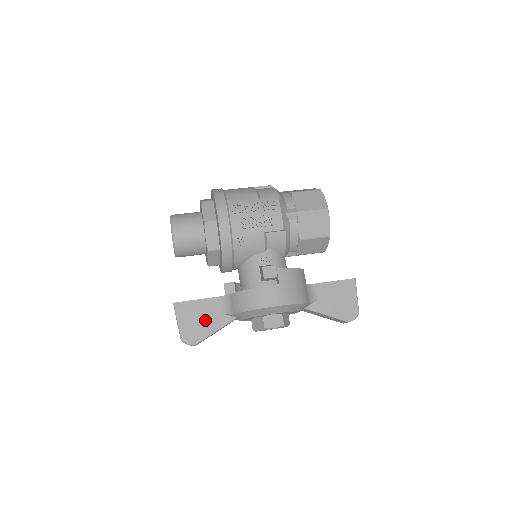
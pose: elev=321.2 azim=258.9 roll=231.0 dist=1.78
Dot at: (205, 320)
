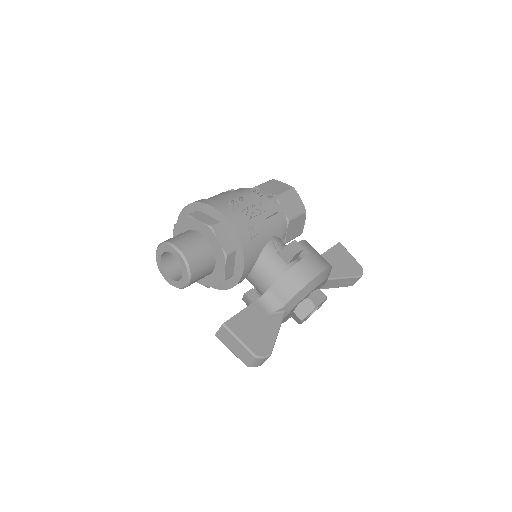
Dot at: (262, 326)
